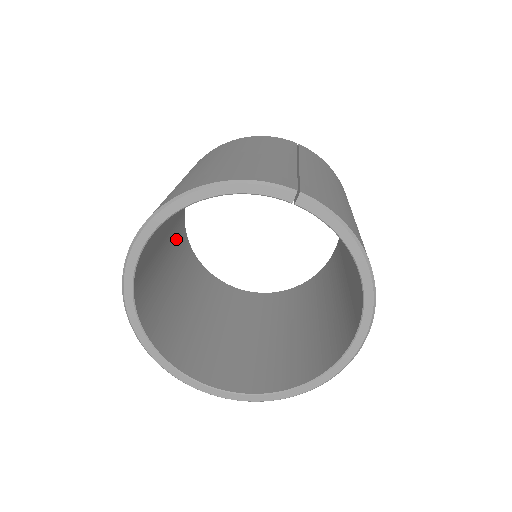
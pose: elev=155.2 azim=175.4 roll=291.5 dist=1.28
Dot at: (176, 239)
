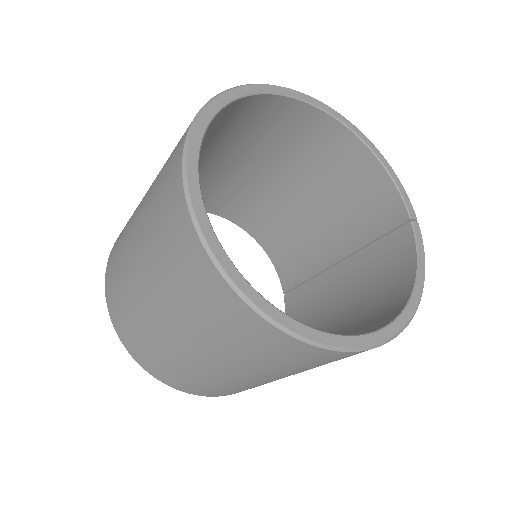
Dot at: occluded
